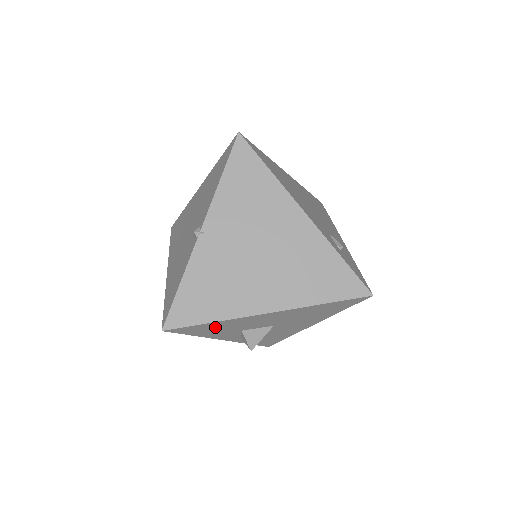
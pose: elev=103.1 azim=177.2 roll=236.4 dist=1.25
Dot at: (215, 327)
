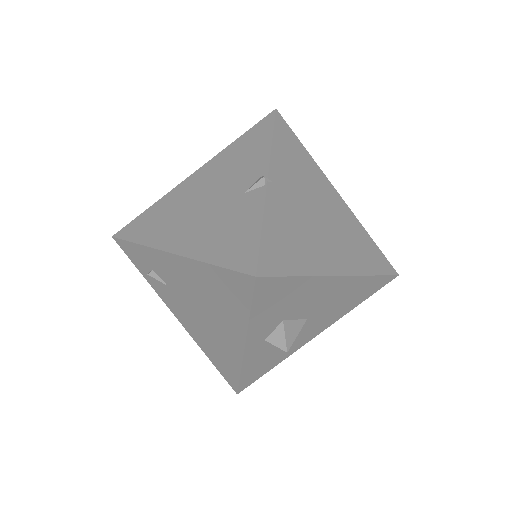
Dot at: (286, 295)
